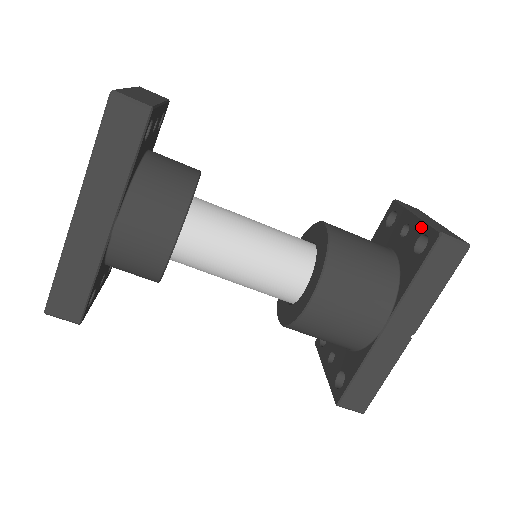
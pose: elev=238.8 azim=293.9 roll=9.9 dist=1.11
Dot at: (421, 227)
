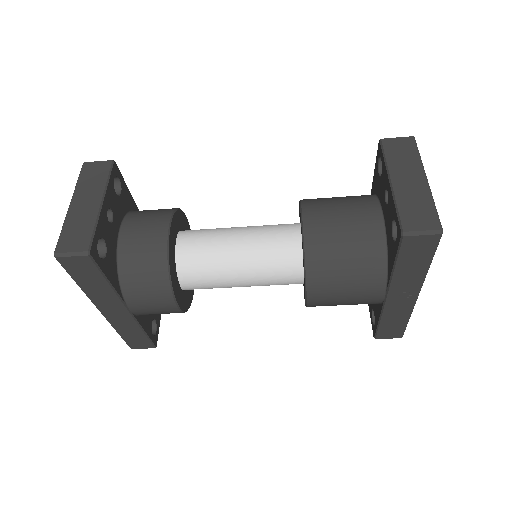
Dot at: (393, 208)
